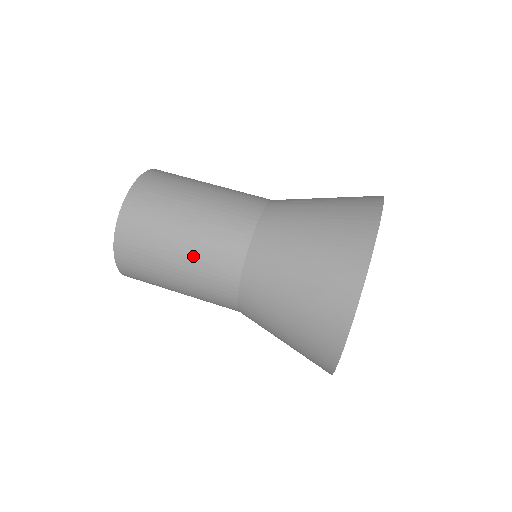
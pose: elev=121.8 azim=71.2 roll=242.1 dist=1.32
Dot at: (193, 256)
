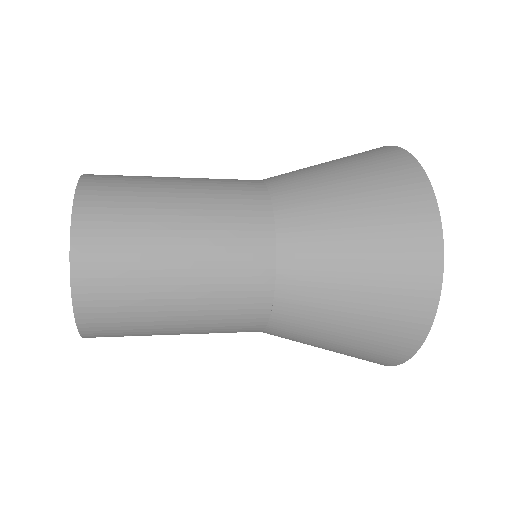
Dot at: occluded
